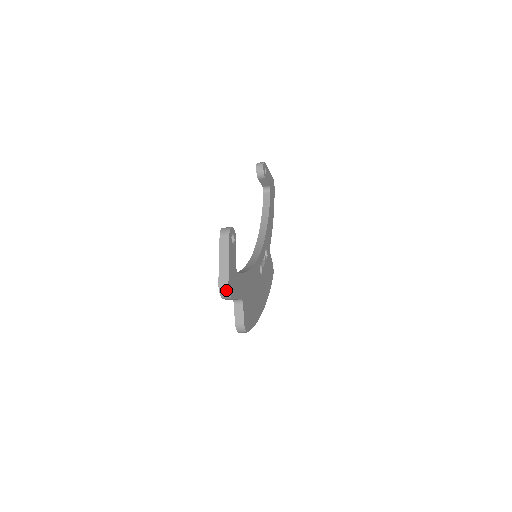
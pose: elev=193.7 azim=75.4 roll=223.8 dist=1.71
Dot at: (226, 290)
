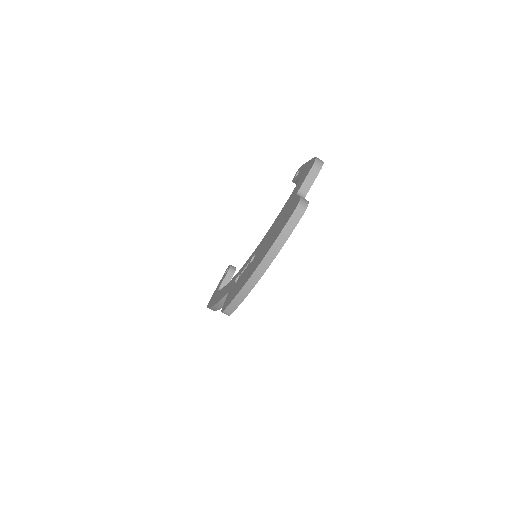
Dot at: (321, 161)
